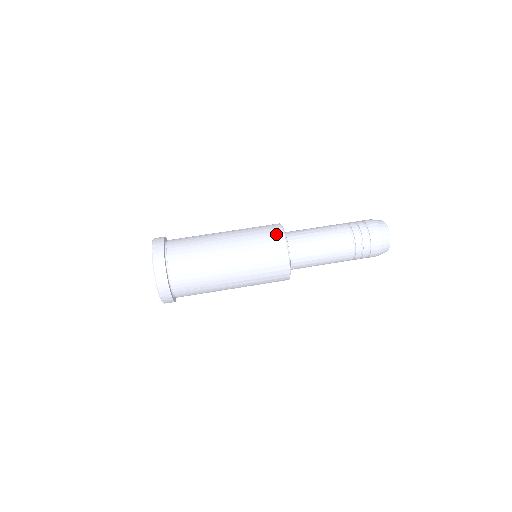
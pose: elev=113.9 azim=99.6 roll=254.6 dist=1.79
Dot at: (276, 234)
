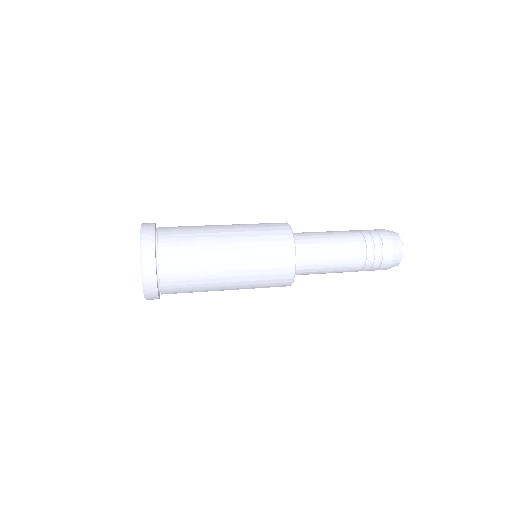
Dot at: (279, 223)
